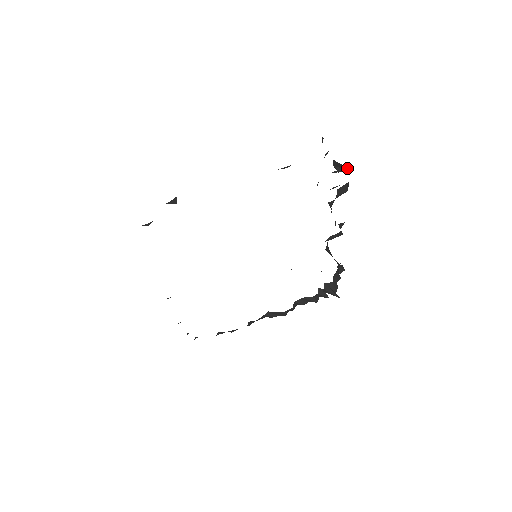
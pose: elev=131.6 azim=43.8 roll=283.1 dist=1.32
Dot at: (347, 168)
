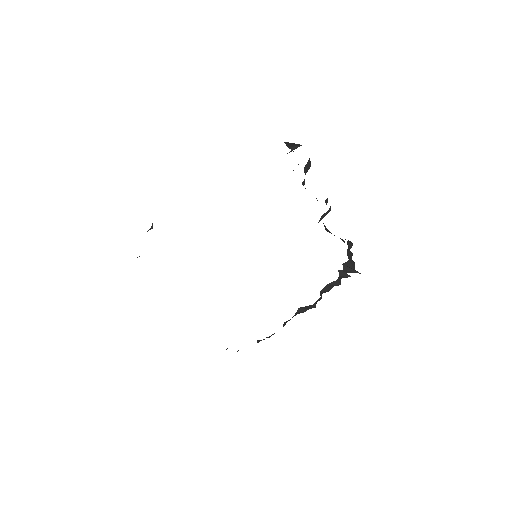
Dot at: (297, 144)
